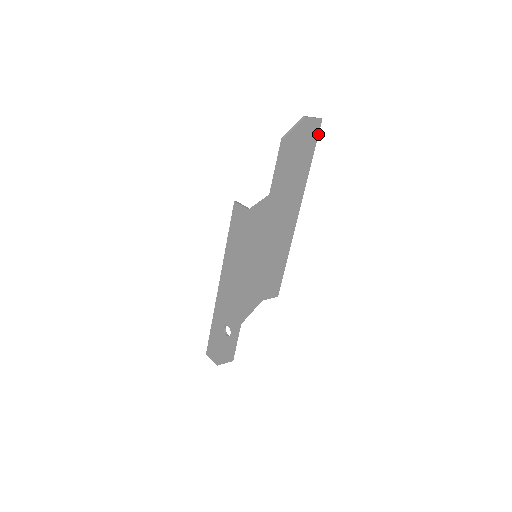
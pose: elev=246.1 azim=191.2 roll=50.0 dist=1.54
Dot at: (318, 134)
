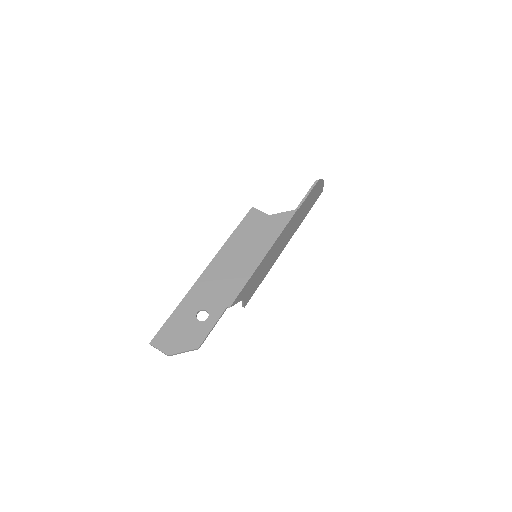
Dot at: occluded
